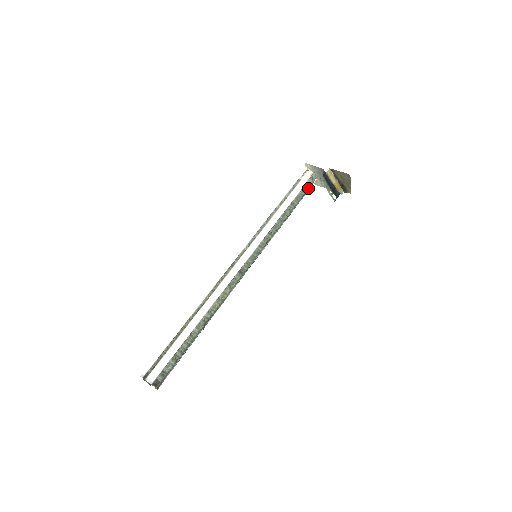
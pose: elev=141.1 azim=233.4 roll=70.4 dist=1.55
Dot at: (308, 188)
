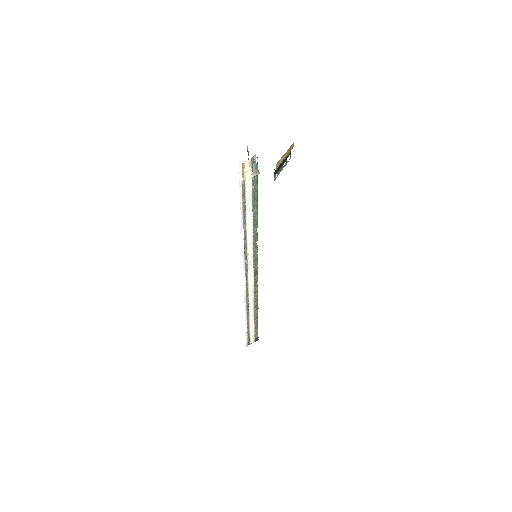
Dot at: (257, 176)
